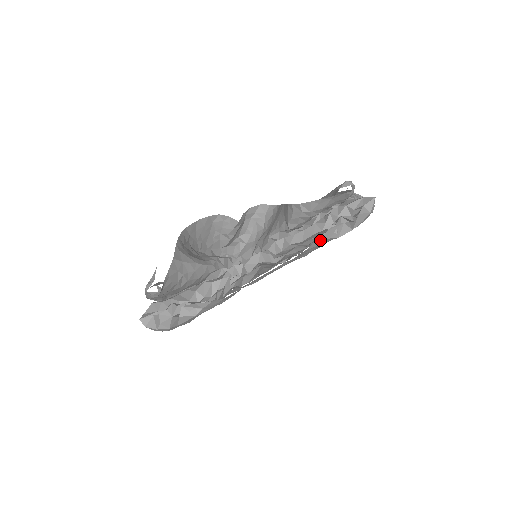
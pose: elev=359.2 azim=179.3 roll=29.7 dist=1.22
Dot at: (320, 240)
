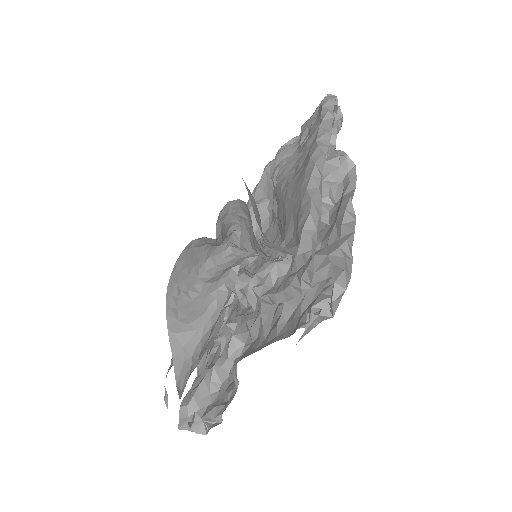
Dot at: occluded
